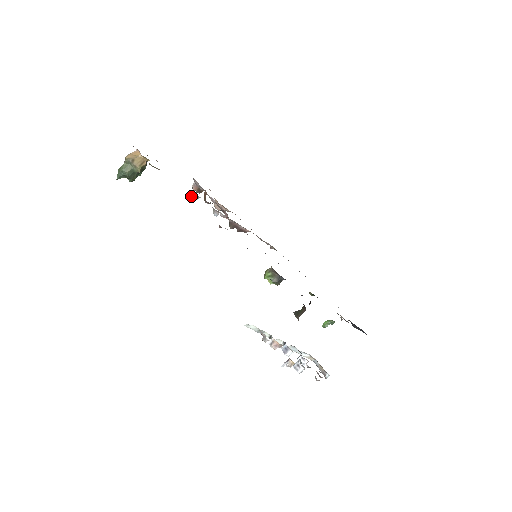
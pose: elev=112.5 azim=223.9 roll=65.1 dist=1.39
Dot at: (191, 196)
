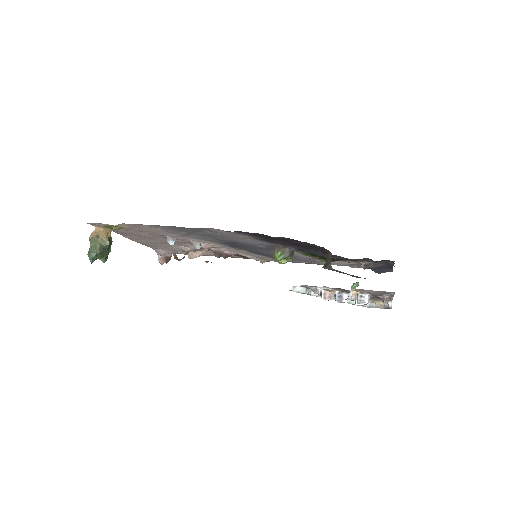
Dot at: (167, 242)
